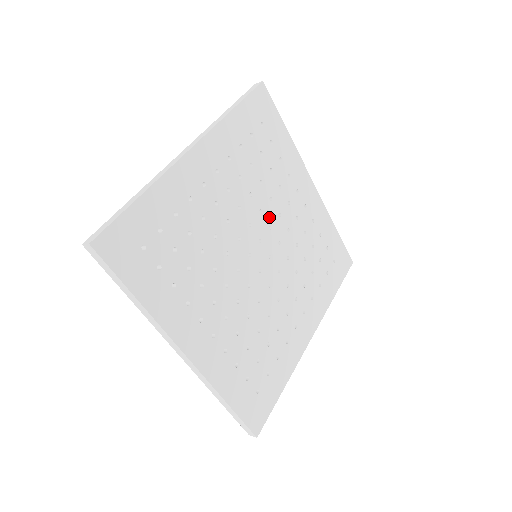
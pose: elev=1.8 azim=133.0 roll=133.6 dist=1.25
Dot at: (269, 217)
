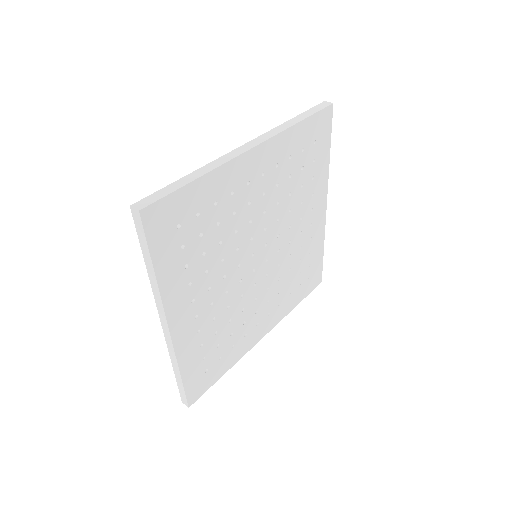
Dot at: (245, 238)
